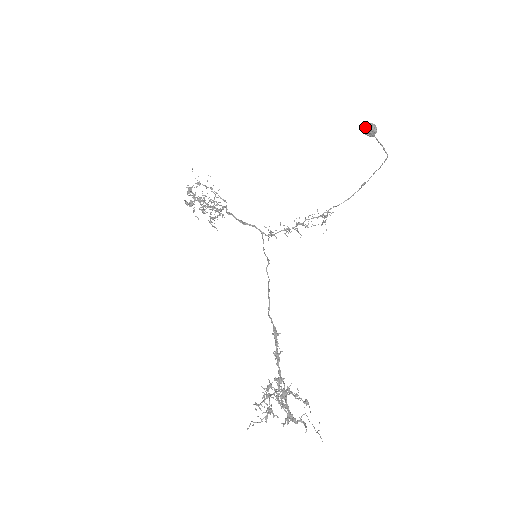
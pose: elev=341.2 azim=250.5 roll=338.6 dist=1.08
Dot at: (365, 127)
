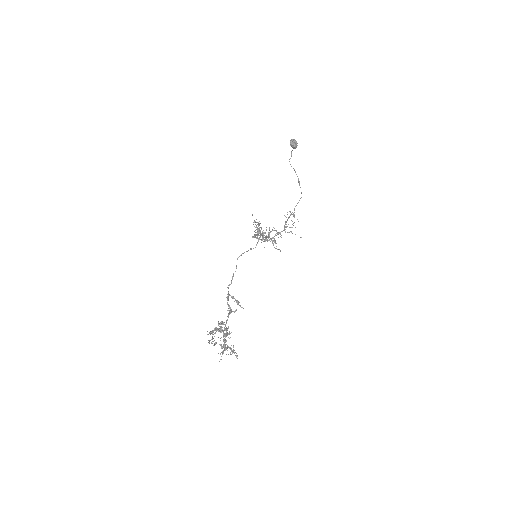
Dot at: (290, 144)
